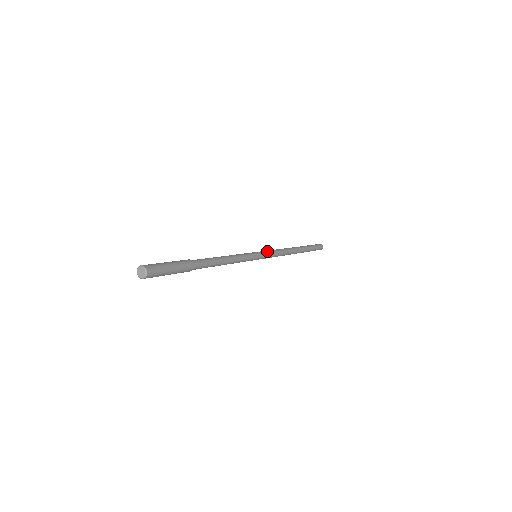
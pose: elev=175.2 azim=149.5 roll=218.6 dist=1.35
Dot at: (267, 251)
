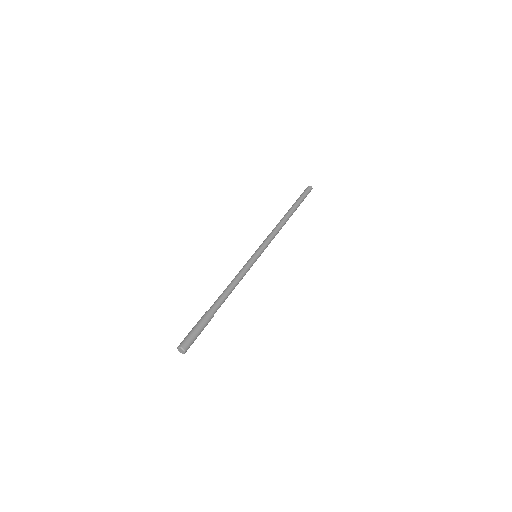
Dot at: (265, 245)
